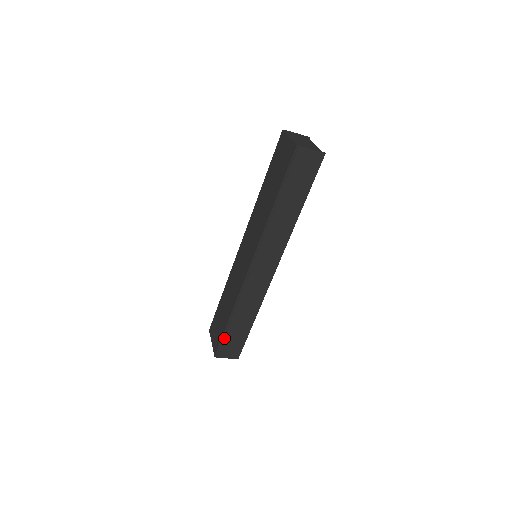
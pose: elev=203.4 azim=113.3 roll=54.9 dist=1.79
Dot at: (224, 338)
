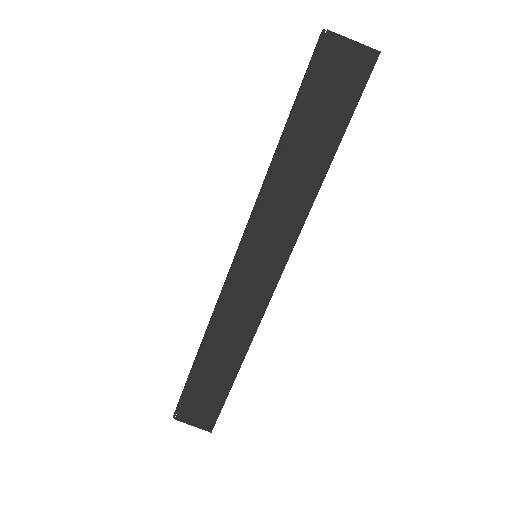
Dot at: (188, 388)
